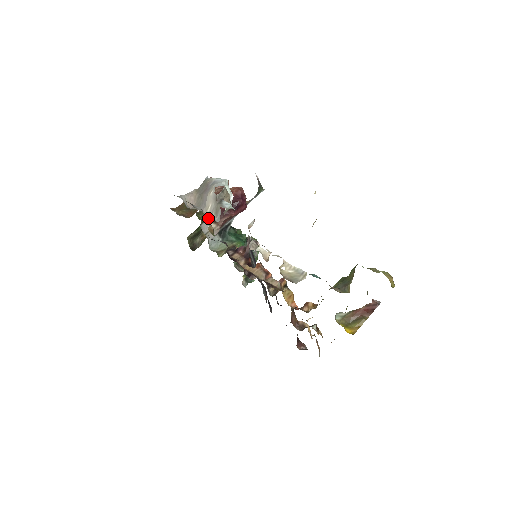
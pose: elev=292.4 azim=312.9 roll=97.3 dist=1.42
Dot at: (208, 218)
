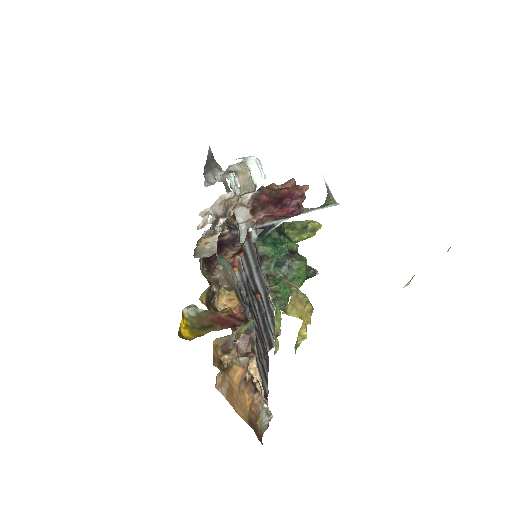
Dot at: (240, 202)
